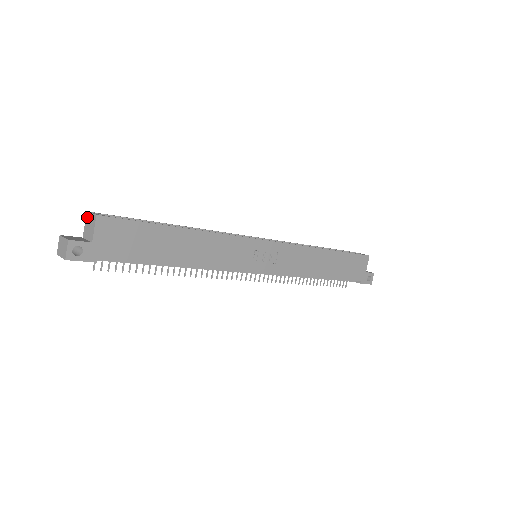
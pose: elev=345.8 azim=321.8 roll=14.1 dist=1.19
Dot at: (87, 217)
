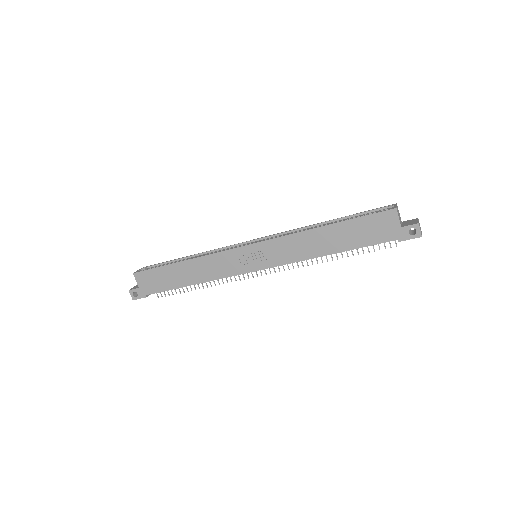
Dot at: occluded
